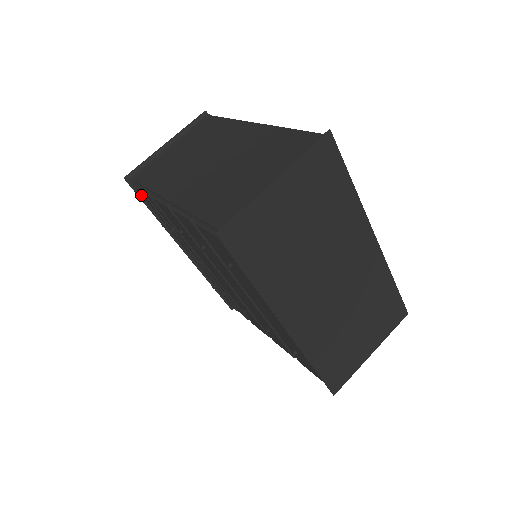
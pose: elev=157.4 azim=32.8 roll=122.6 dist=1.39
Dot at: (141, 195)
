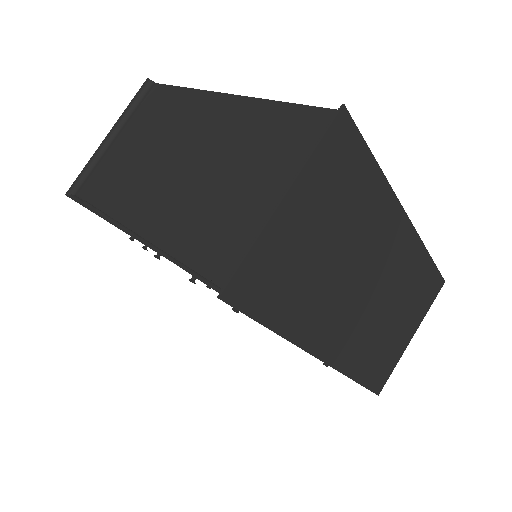
Dot at: occluded
